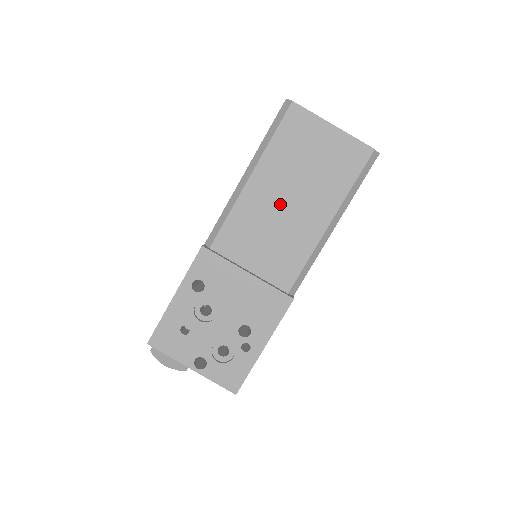
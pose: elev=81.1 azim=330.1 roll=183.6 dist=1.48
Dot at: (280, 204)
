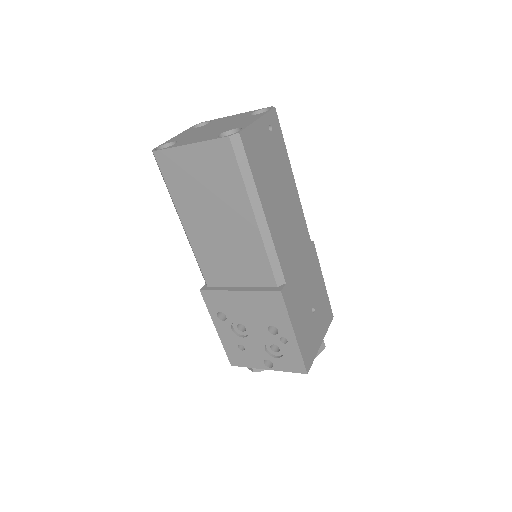
Dot at: (214, 229)
